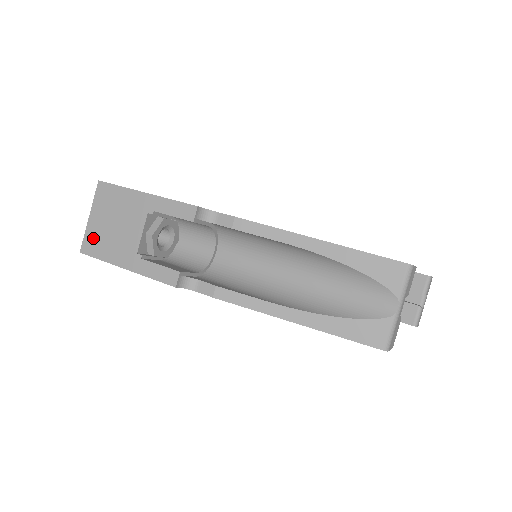
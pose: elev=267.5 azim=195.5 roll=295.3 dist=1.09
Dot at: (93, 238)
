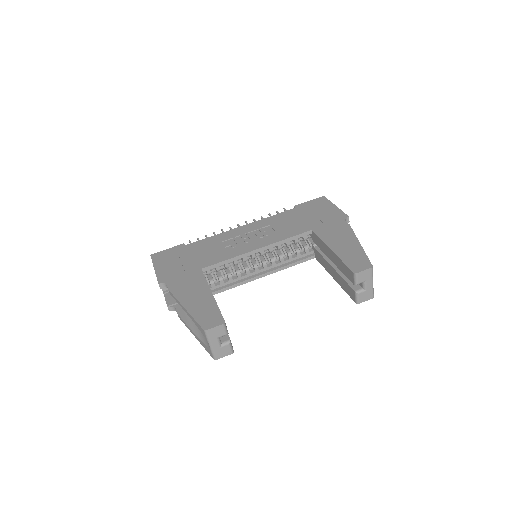
Dot at: occluded
